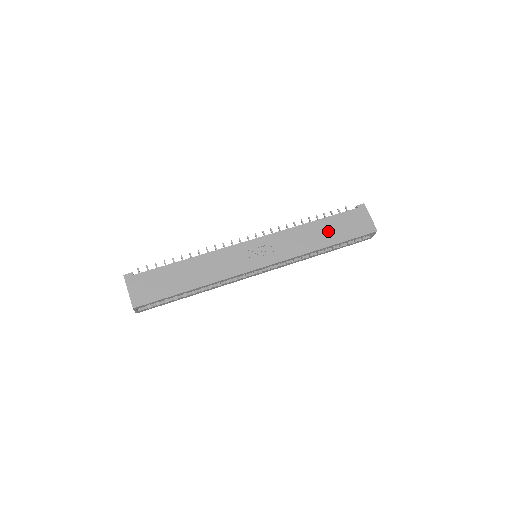
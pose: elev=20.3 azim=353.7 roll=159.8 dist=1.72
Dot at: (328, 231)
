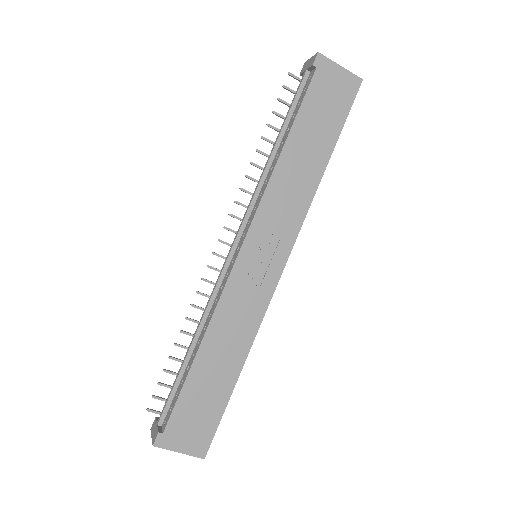
Dot at: (311, 142)
